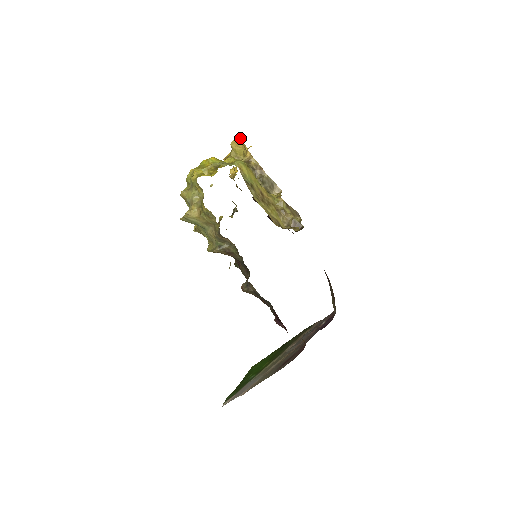
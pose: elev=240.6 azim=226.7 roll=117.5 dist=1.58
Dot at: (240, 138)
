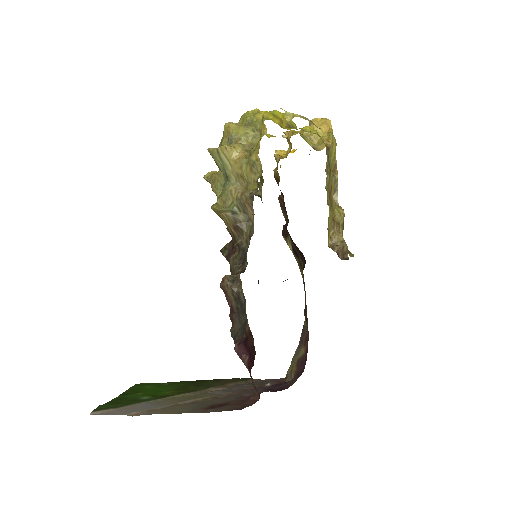
Dot at: (330, 120)
